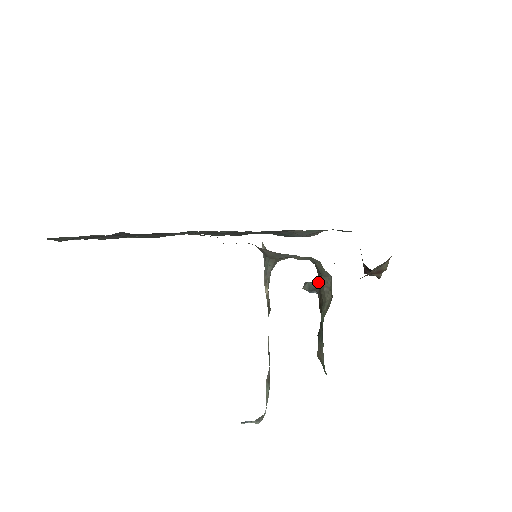
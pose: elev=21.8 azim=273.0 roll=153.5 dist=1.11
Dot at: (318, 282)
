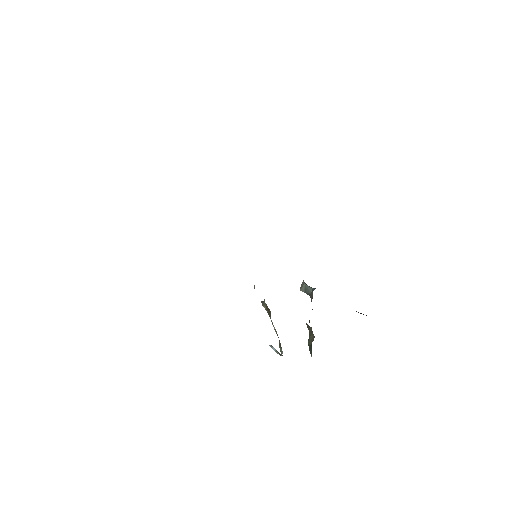
Dot at: (312, 292)
